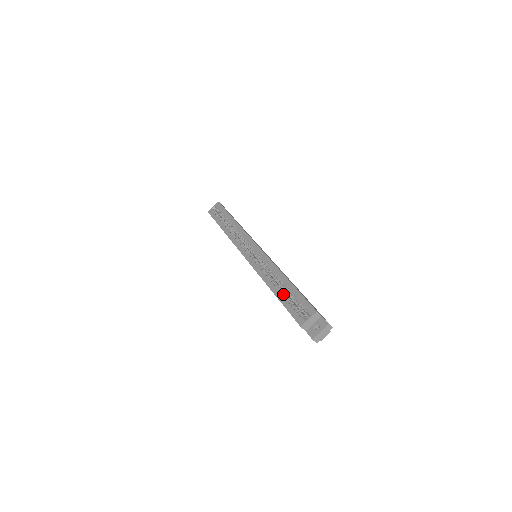
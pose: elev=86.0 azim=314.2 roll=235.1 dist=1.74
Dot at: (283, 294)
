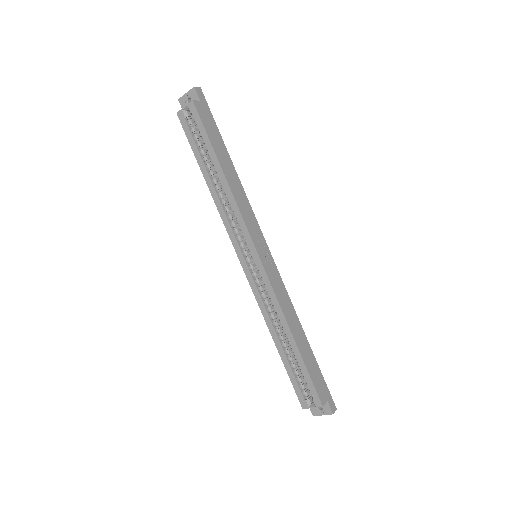
Dot at: (288, 354)
